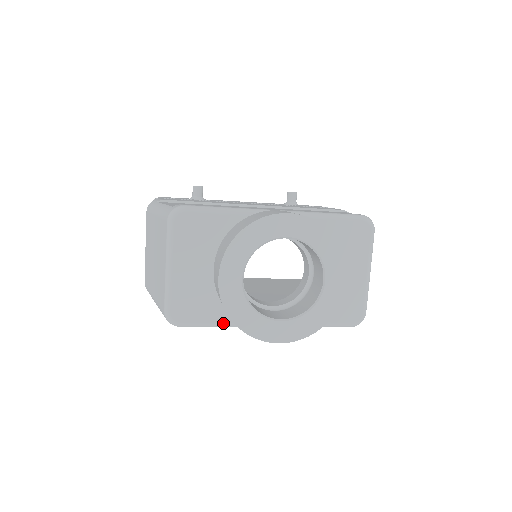
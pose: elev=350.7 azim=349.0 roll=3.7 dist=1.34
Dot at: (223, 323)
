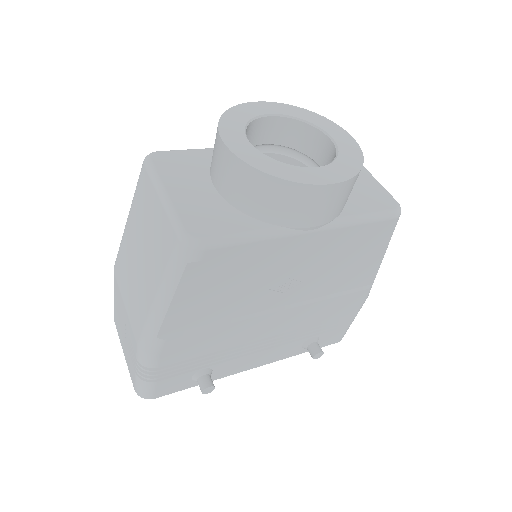
Dot at: (256, 231)
